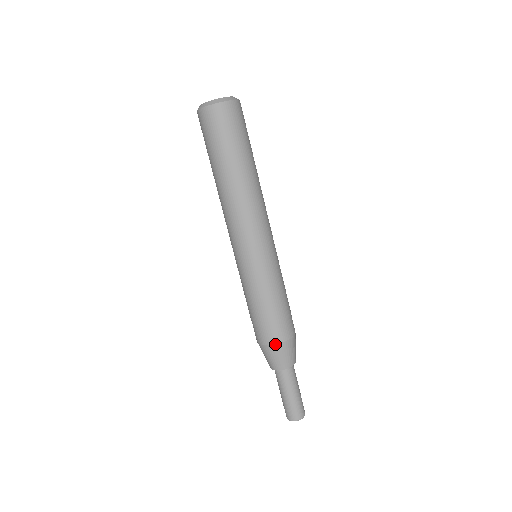
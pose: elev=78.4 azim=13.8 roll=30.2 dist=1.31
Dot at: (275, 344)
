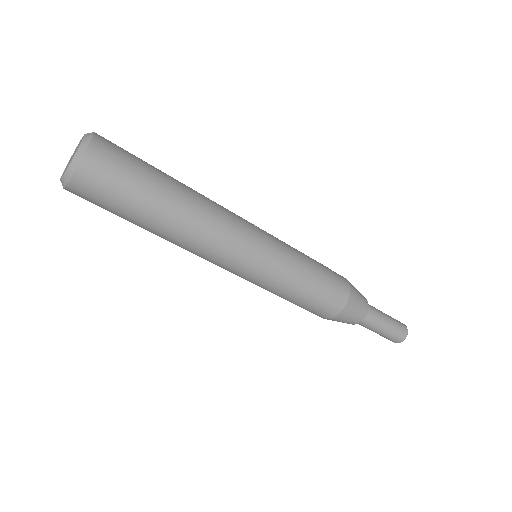
Dot at: (347, 301)
